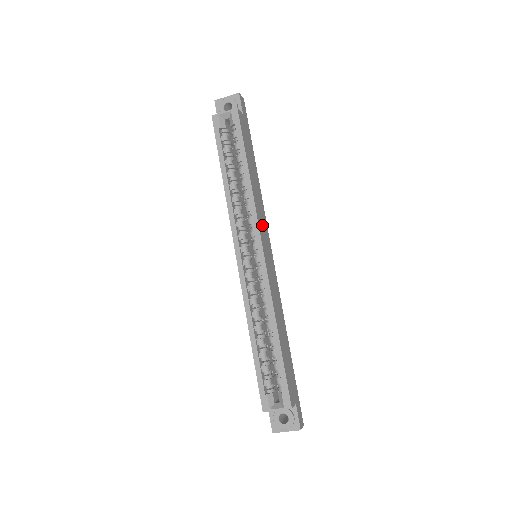
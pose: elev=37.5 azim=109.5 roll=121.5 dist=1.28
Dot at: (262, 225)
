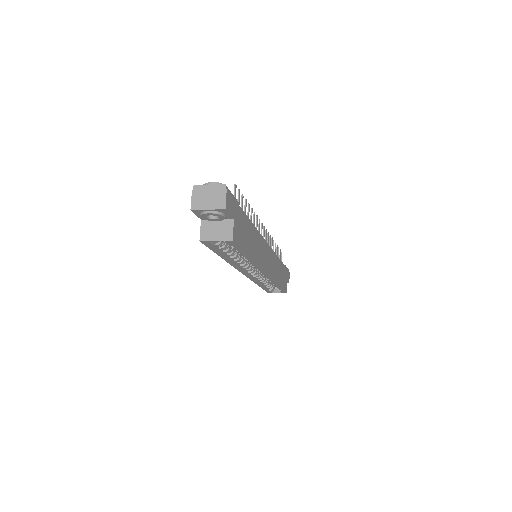
Dot at: (262, 256)
